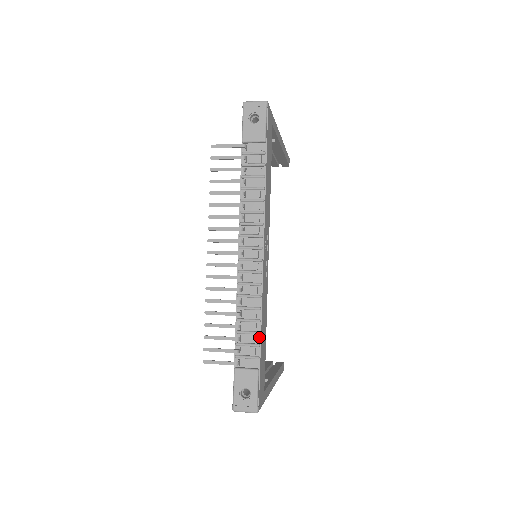
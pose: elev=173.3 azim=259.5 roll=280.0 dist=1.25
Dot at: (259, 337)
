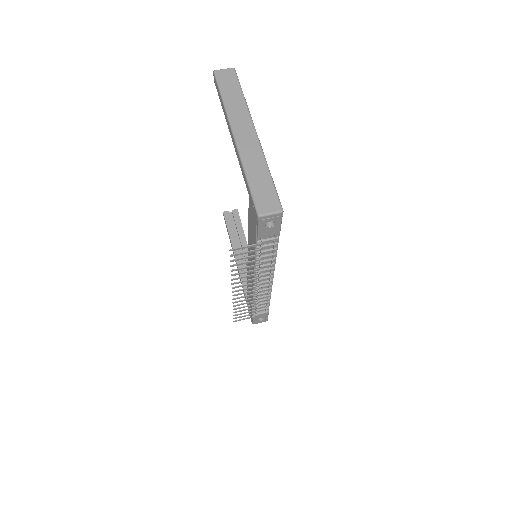
Dot at: (269, 302)
